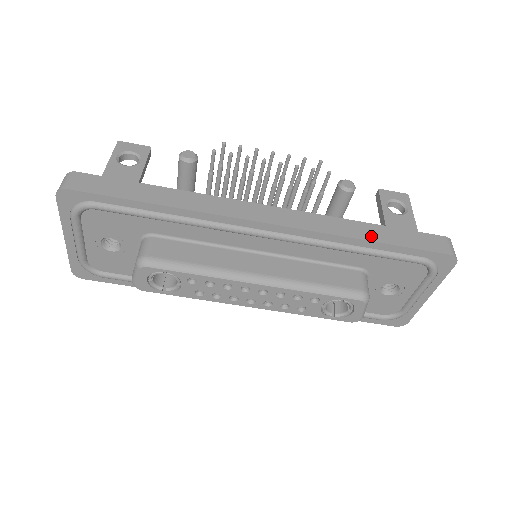
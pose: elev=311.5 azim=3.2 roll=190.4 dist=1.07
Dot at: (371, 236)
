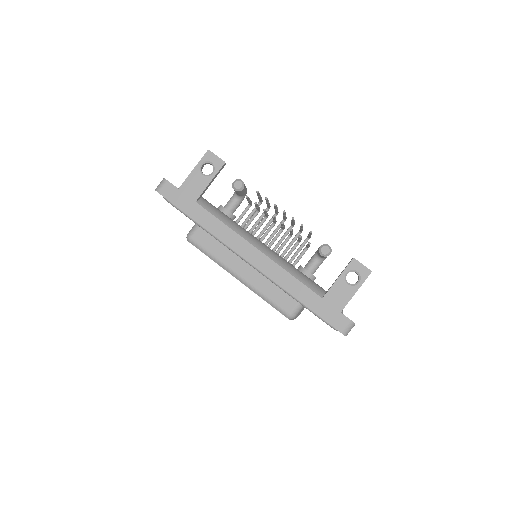
Dot at: (301, 297)
